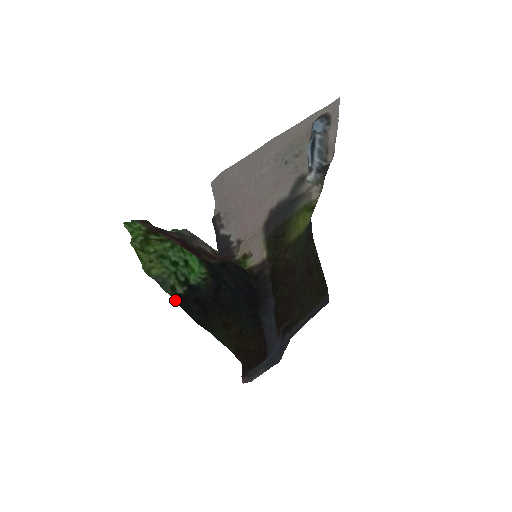
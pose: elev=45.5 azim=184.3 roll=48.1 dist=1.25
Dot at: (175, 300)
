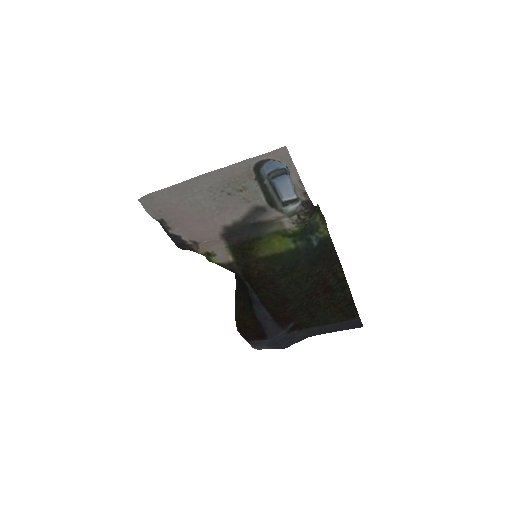
Dot at: occluded
